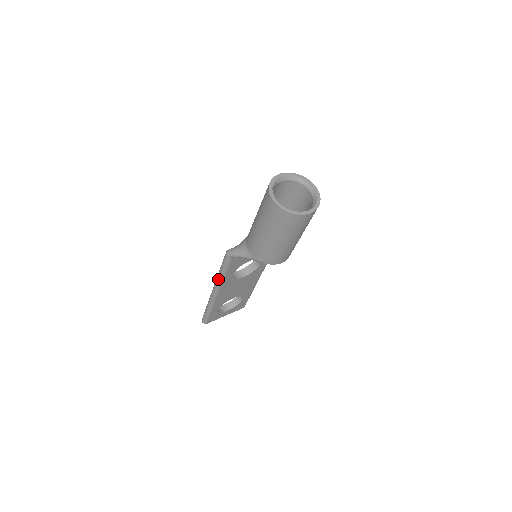
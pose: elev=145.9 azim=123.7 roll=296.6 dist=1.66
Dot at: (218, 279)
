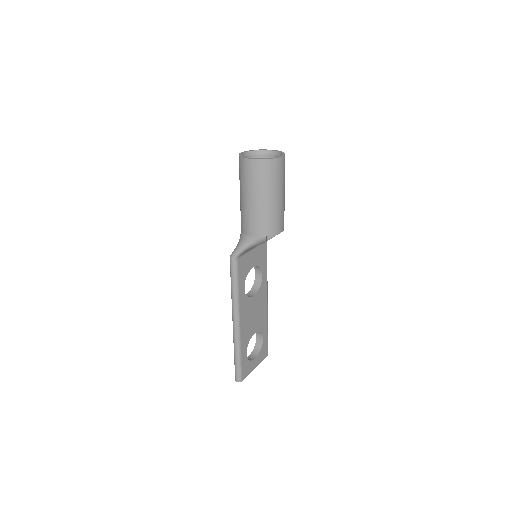
Dot at: (234, 299)
